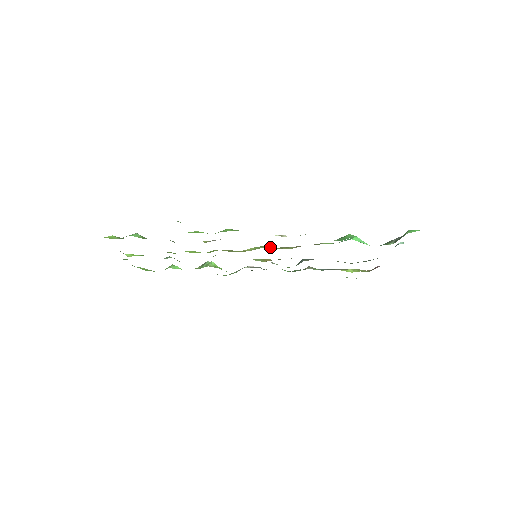
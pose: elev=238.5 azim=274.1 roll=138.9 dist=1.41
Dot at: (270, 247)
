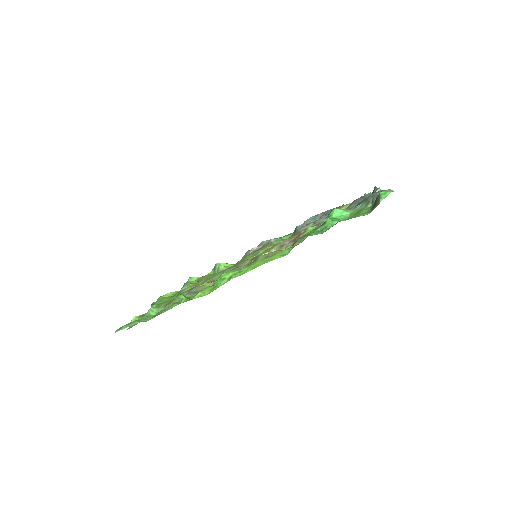
Dot at: occluded
